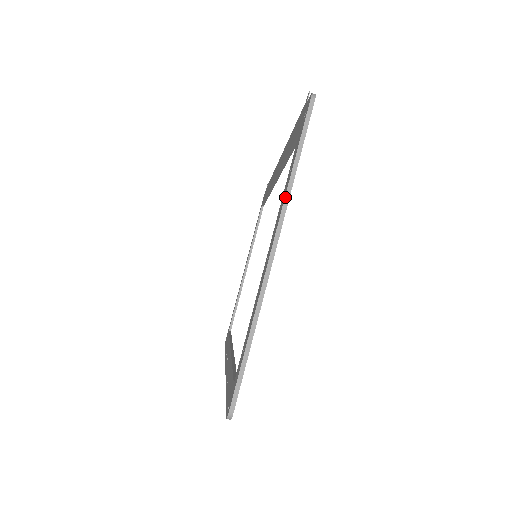
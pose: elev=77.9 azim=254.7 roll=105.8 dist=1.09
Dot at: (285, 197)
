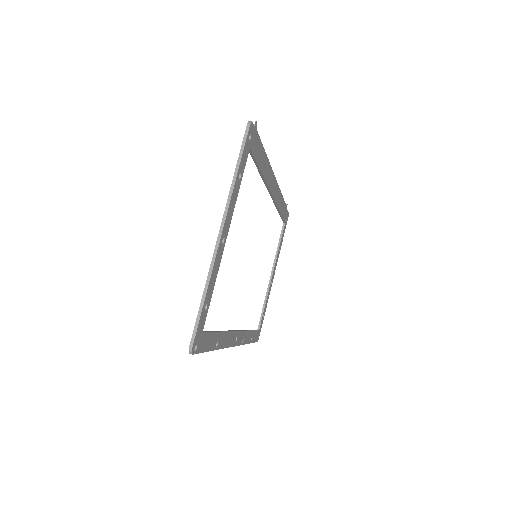
Dot at: (229, 194)
